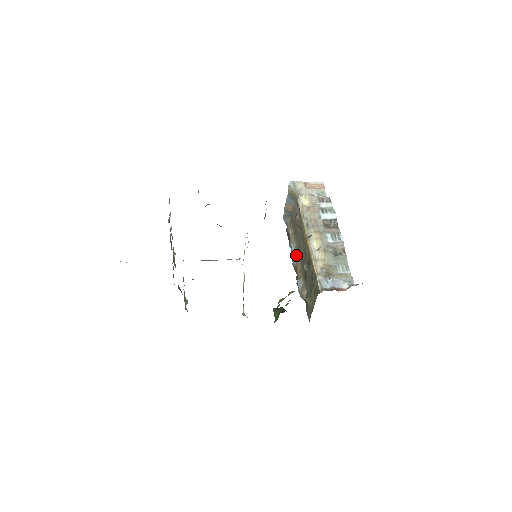
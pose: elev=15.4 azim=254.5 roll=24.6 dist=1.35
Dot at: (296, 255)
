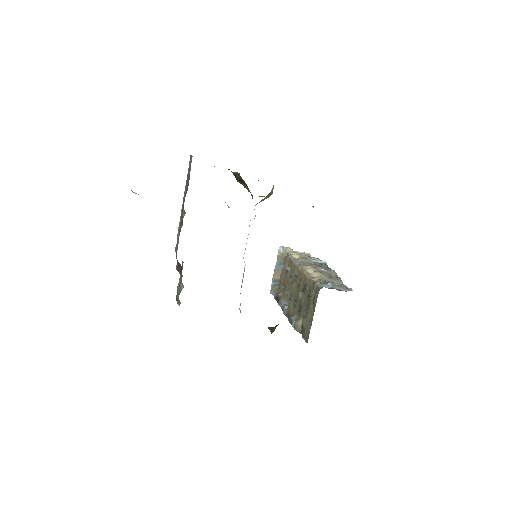
Dot at: (287, 305)
